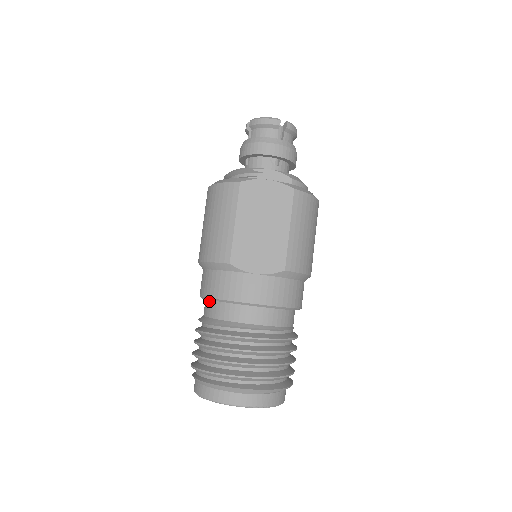
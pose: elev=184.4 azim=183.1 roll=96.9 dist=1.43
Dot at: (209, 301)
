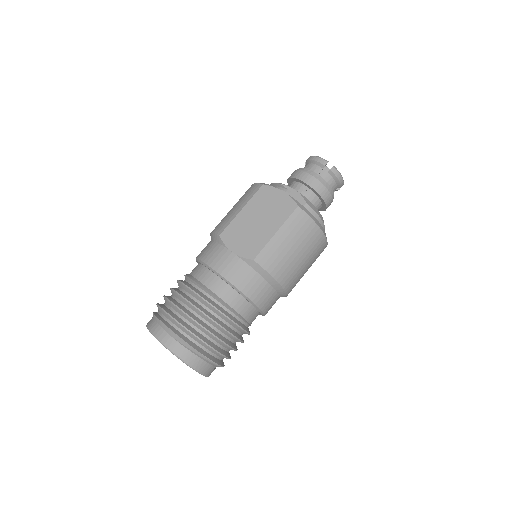
Dot at: occluded
